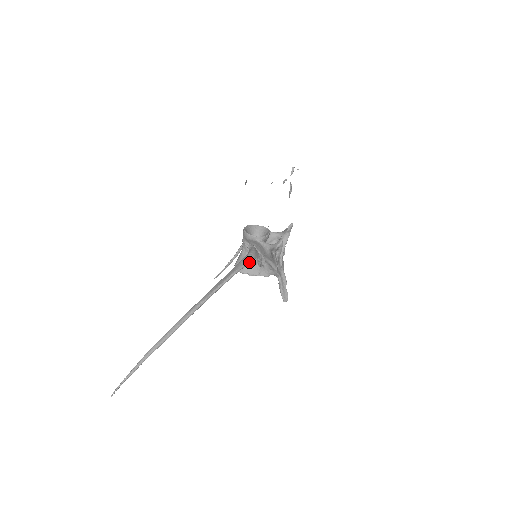
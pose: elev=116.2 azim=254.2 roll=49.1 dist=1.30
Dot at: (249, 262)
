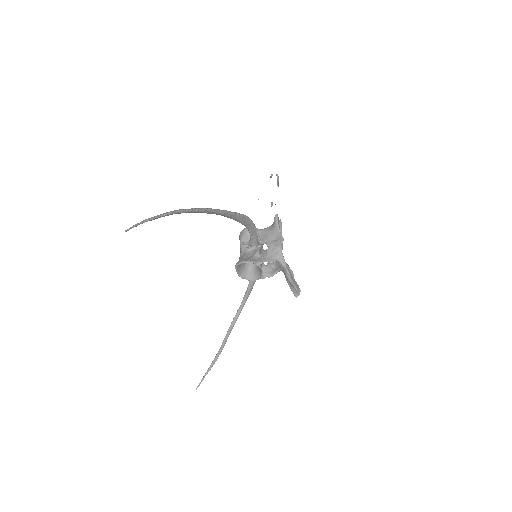
Dot at: (255, 226)
